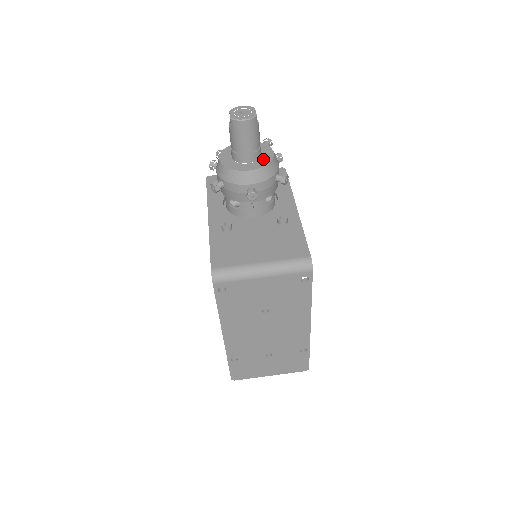
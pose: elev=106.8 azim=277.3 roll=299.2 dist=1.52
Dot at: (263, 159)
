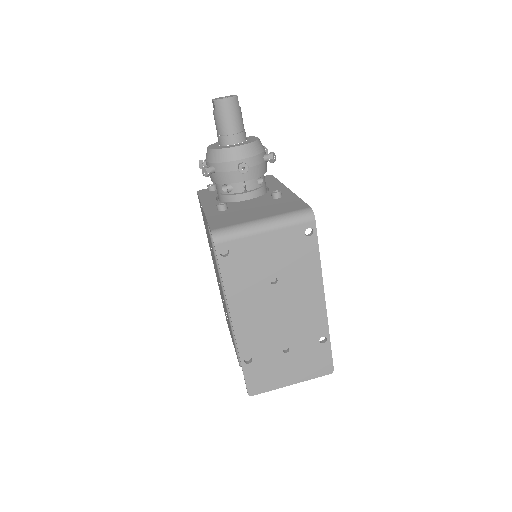
Dot at: (249, 140)
